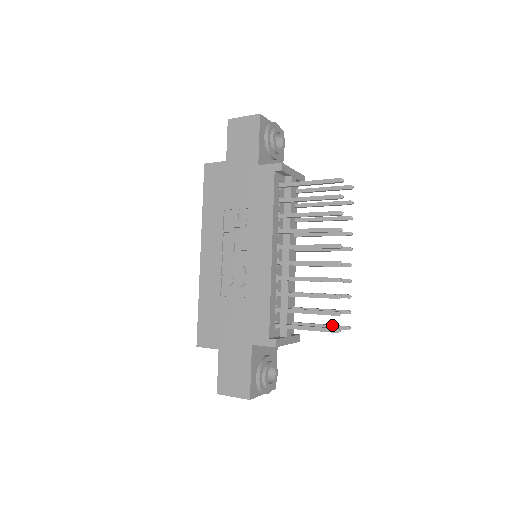
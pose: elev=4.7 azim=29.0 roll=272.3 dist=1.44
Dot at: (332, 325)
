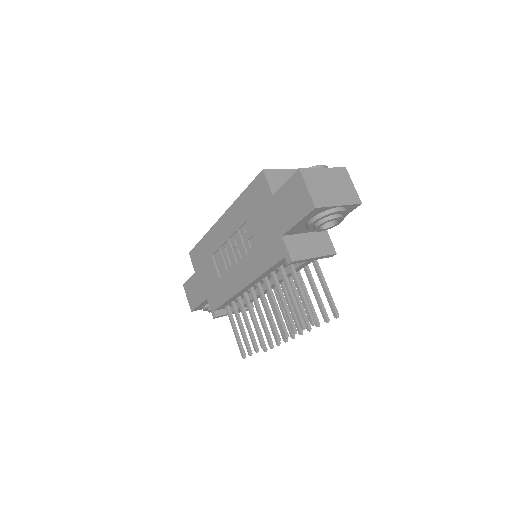
Dot at: occluded
